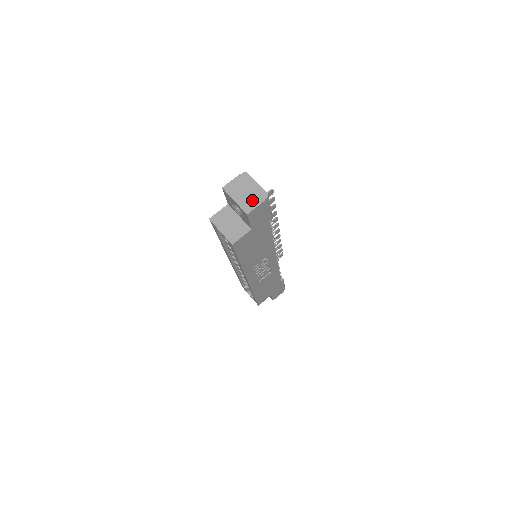
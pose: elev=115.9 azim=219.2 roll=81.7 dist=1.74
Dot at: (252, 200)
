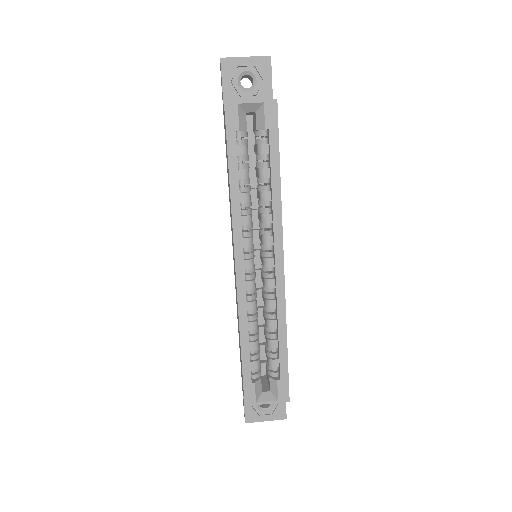
Dot at: occluded
